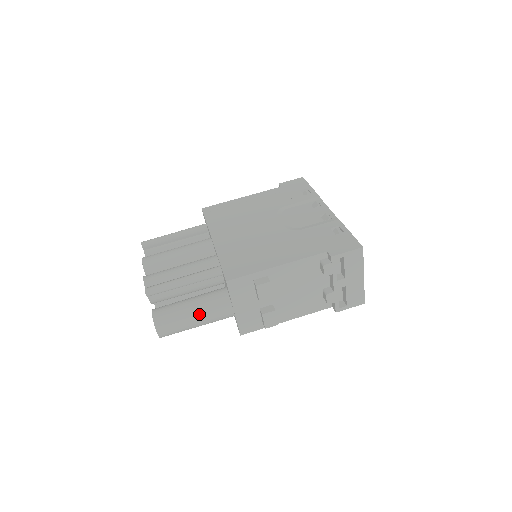
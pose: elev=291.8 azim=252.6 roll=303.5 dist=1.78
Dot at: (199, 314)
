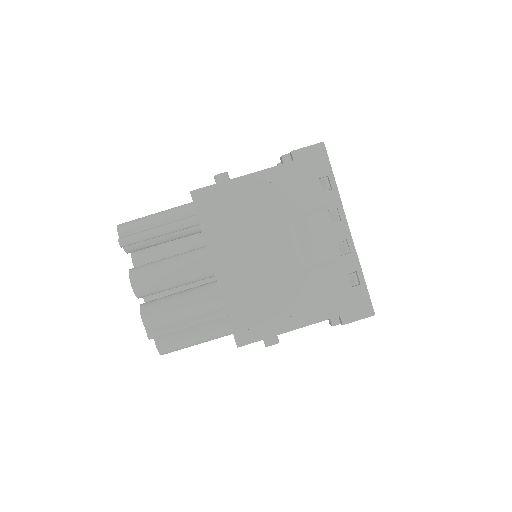
Dot at: (203, 342)
